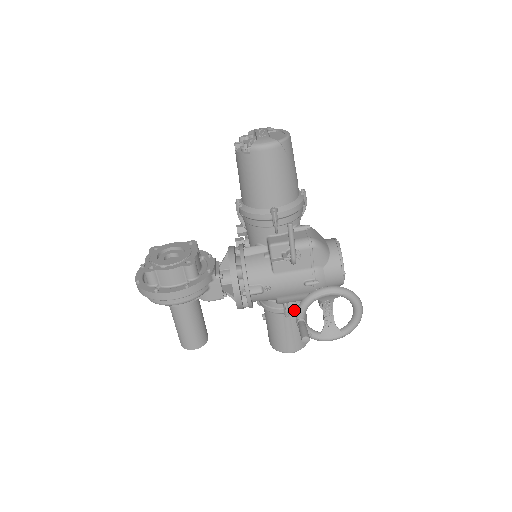
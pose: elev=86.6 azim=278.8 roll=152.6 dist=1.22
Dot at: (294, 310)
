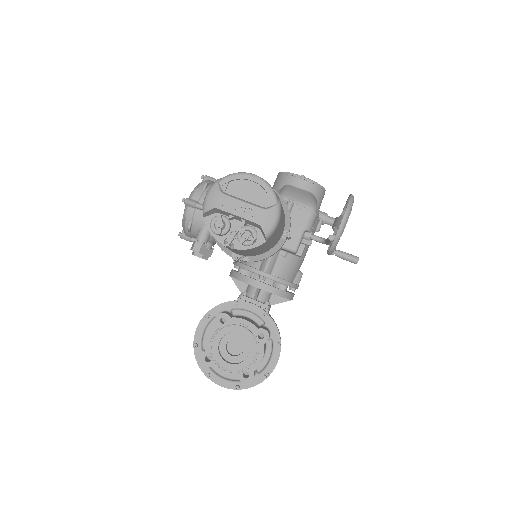
Dot at: occluded
